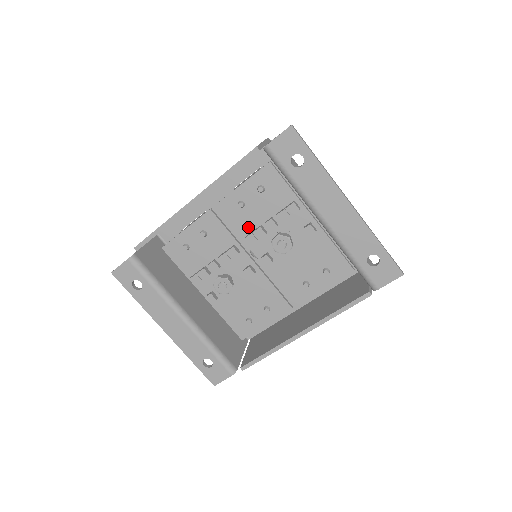
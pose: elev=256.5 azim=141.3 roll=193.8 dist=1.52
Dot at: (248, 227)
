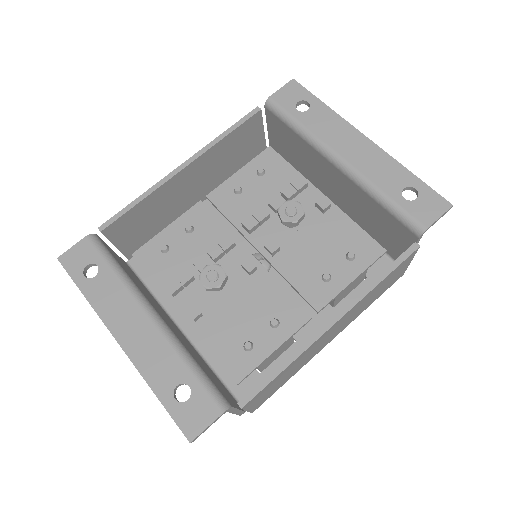
Dot at: (246, 215)
